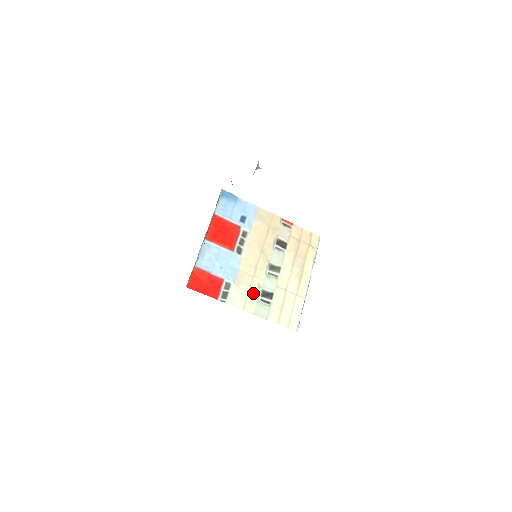
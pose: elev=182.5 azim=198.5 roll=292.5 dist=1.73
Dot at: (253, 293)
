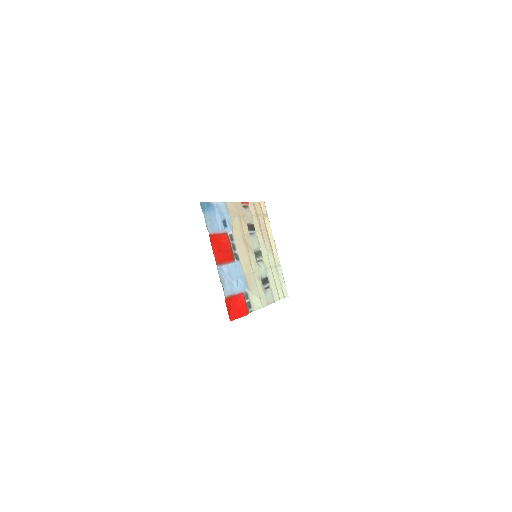
Dot at: (260, 288)
